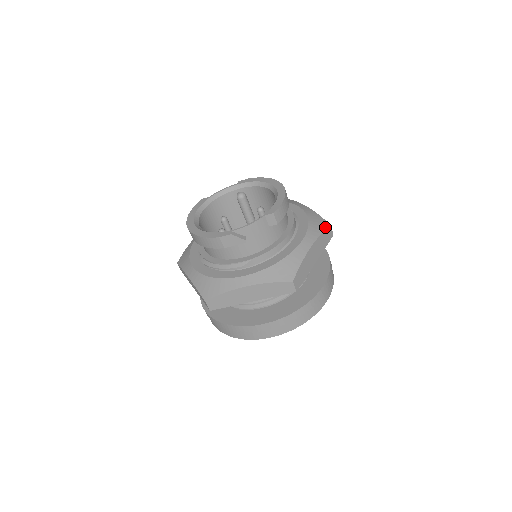
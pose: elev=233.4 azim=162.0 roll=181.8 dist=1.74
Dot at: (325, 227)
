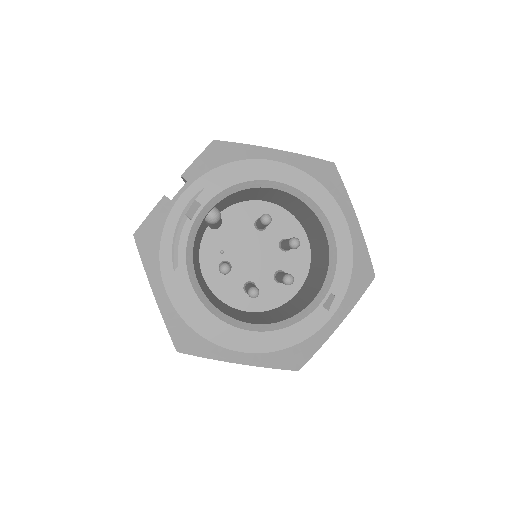
Dot at: (337, 174)
